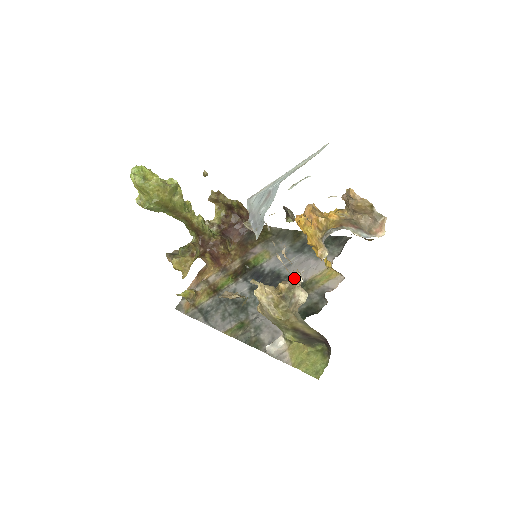
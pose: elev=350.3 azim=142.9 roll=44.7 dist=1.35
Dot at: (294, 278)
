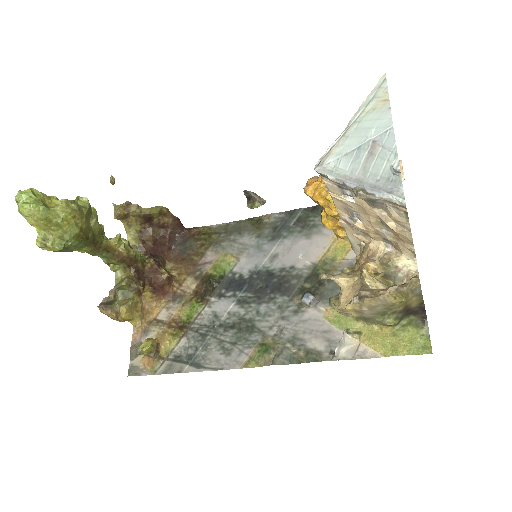
Dot at: (377, 251)
